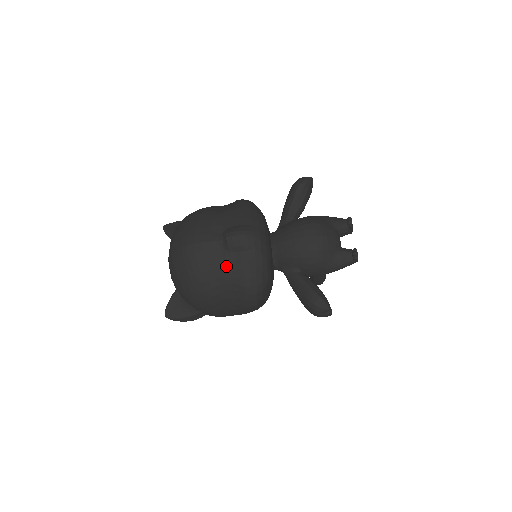
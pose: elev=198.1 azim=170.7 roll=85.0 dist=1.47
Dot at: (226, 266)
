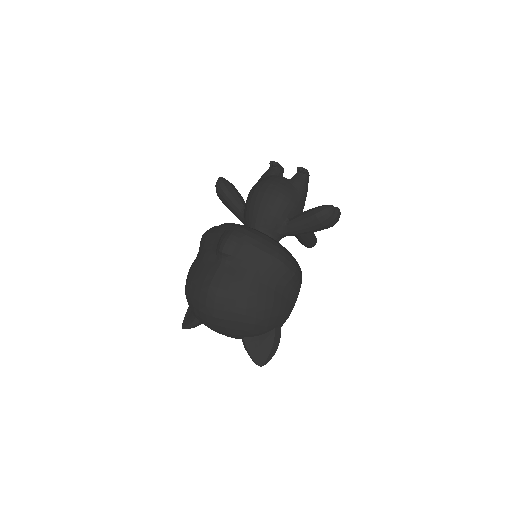
Dot at: (246, 268)
